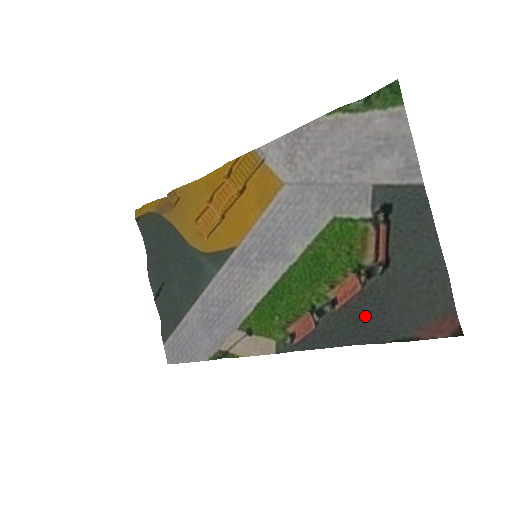
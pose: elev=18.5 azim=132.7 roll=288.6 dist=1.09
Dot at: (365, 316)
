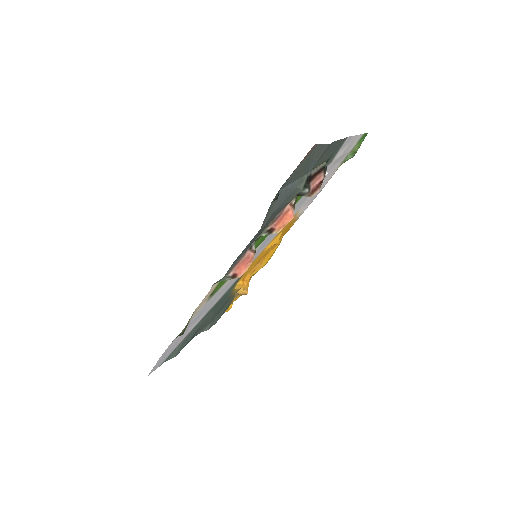
Dot at: (277, 211)
